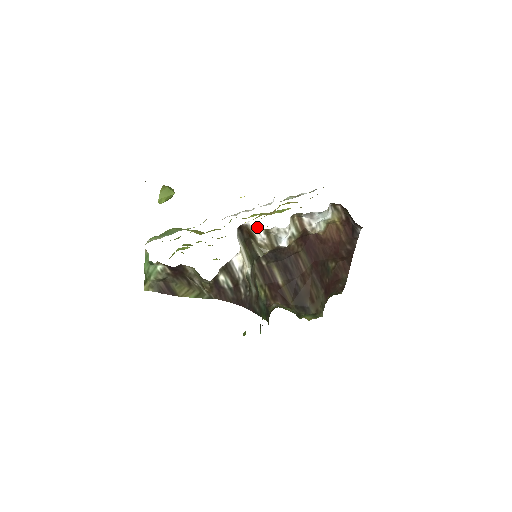
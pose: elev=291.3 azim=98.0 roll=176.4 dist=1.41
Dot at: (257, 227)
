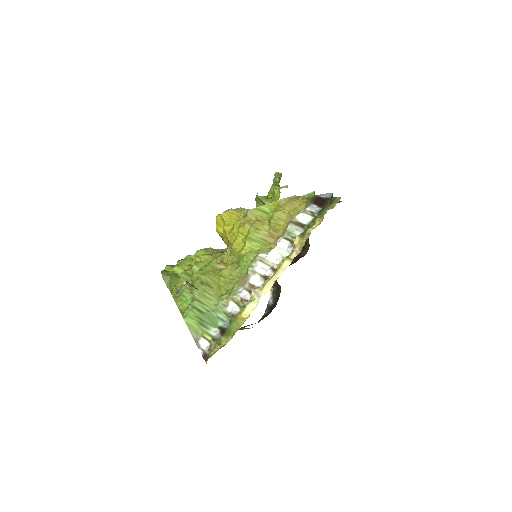
Dot at: occluded
